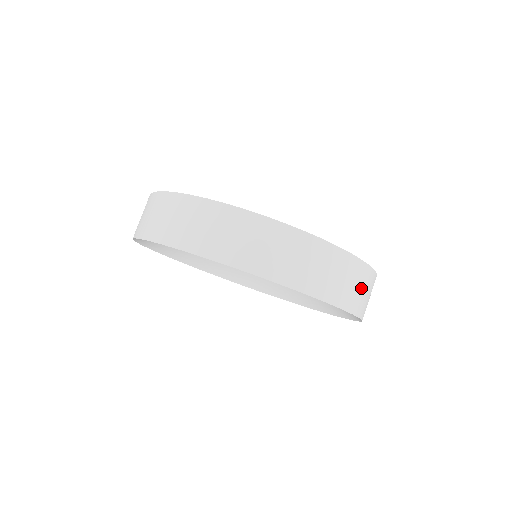
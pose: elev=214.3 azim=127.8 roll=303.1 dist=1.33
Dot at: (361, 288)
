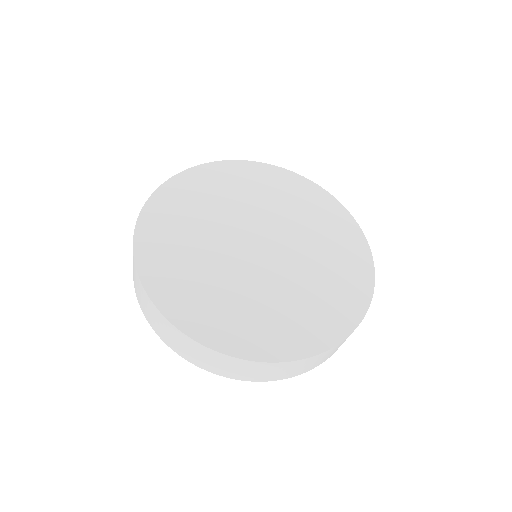
Dot at: (337, 348)
